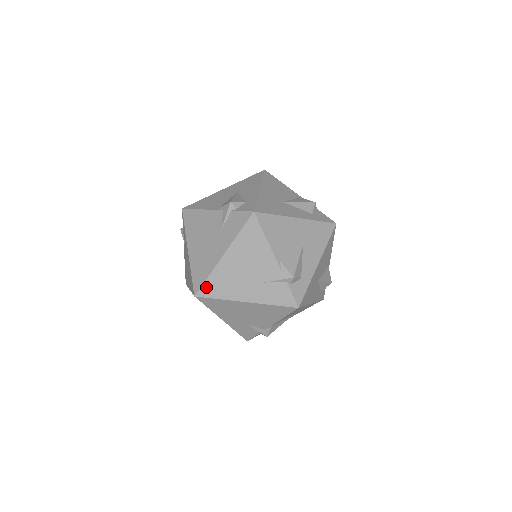
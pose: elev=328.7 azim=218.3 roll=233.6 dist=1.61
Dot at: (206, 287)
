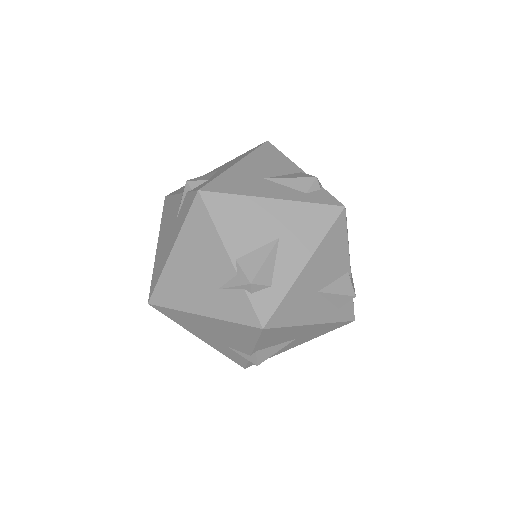
Dot at: (158, 292)
